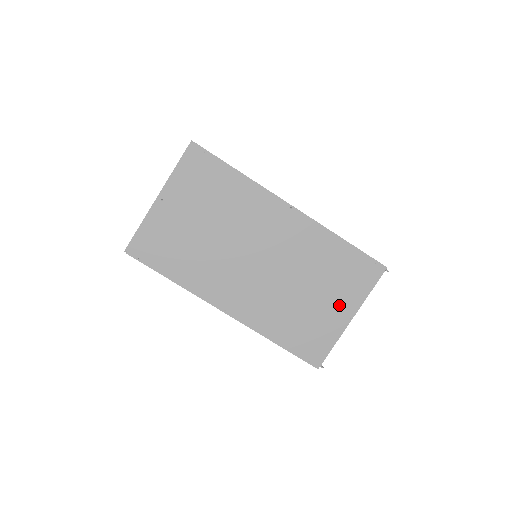
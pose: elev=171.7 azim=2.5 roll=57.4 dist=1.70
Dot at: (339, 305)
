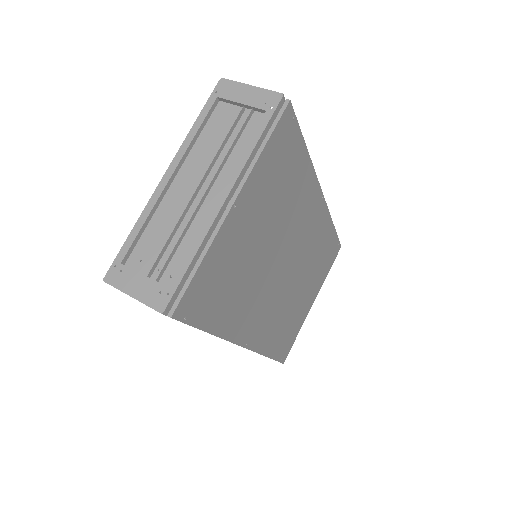
Dot at: (312, 294)
